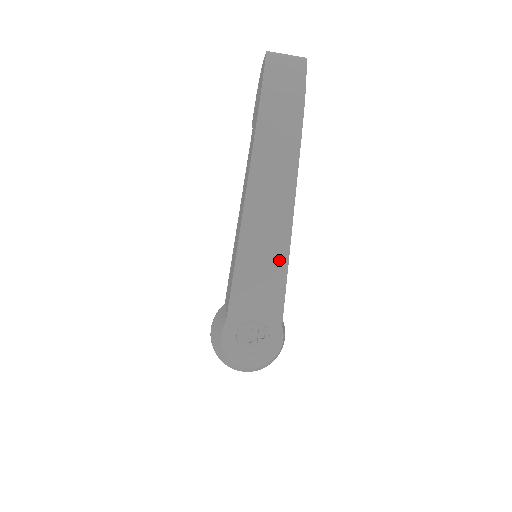
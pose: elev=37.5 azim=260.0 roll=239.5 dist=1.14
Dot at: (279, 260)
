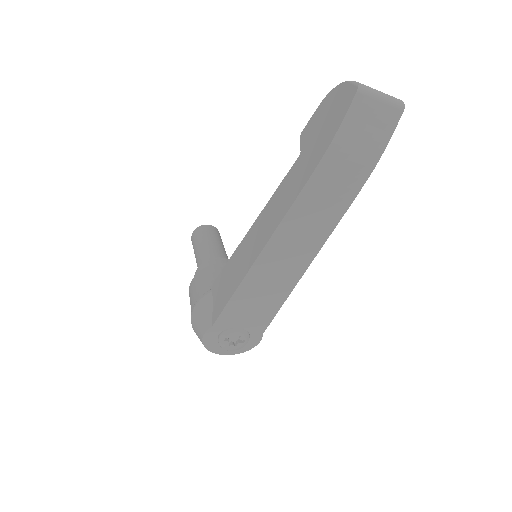
Dot at: (281, 293)
